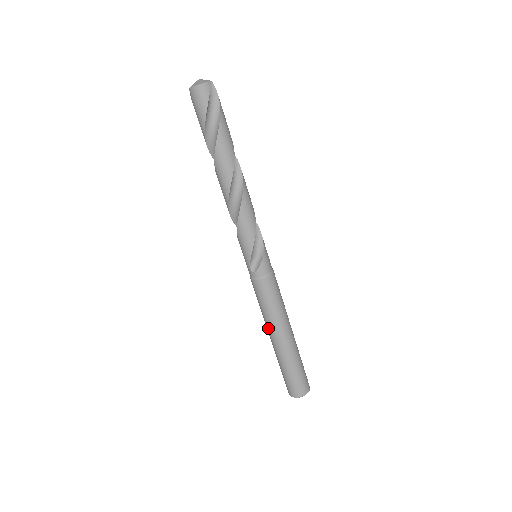
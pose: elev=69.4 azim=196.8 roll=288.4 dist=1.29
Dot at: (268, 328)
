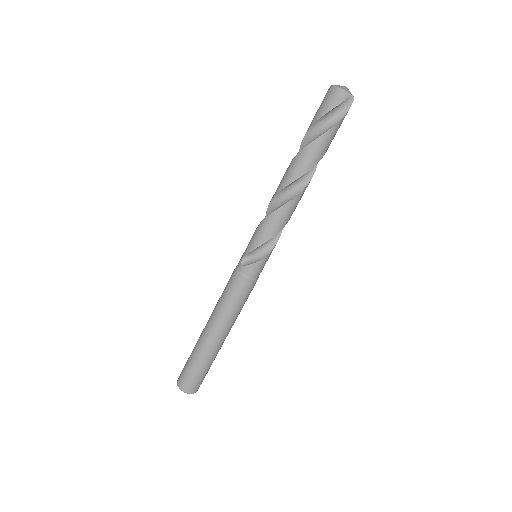
Dot at: (211, 316)
